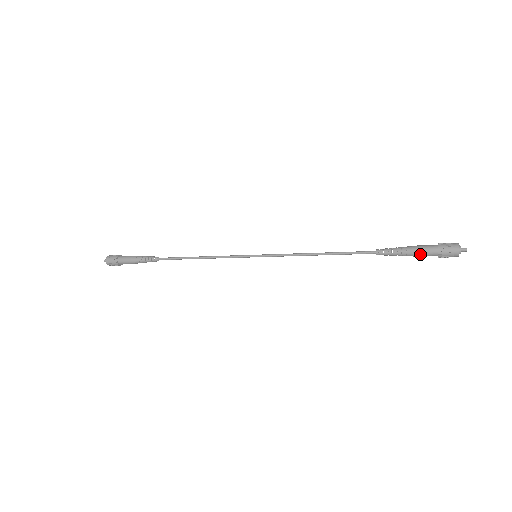
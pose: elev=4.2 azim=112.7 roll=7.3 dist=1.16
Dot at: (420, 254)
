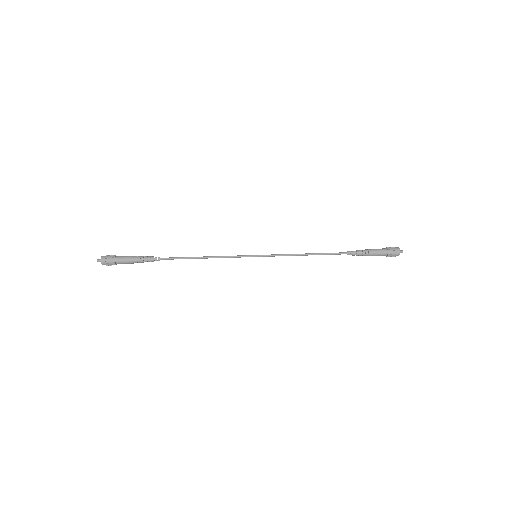
Dot at: occluded
